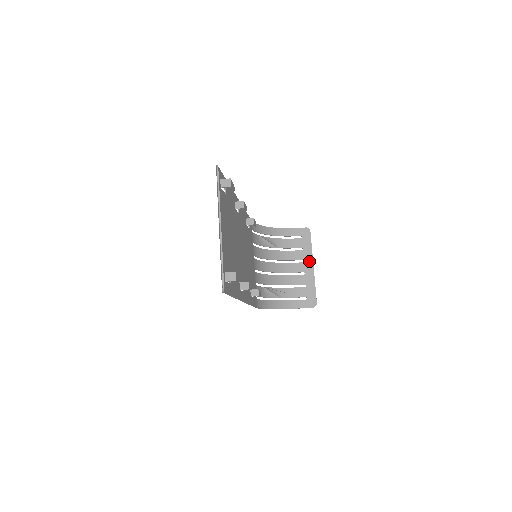
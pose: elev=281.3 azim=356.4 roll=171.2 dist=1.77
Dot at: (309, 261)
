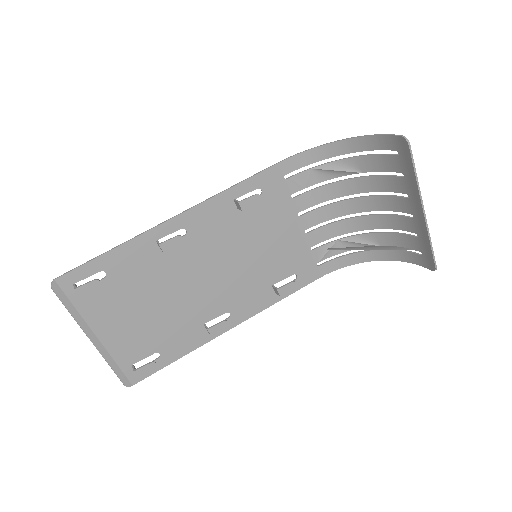
Dot at: (415, 200)
